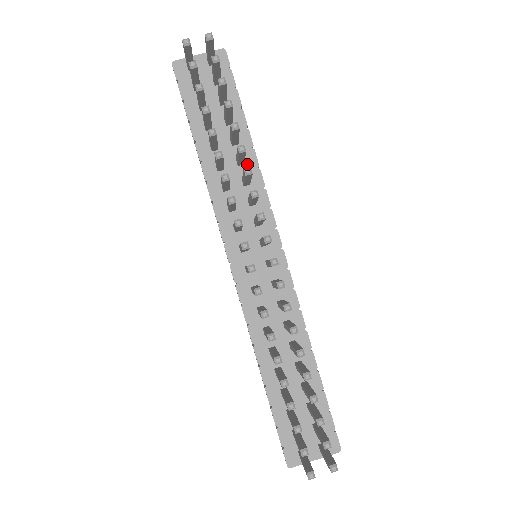
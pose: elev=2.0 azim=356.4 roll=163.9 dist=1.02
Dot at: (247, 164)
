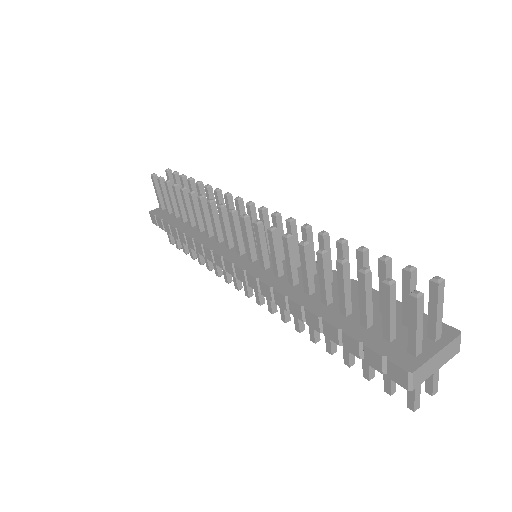
Dot at: occluded
